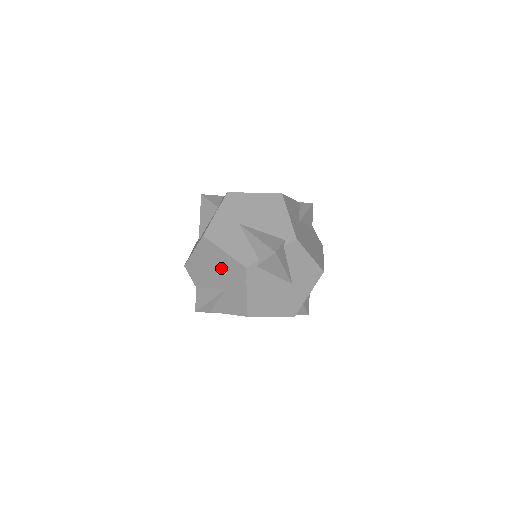
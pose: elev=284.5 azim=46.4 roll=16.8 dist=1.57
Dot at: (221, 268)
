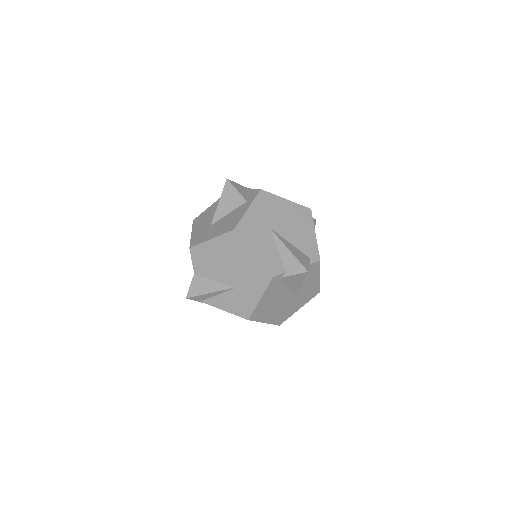
Dot at: (240, 267)
